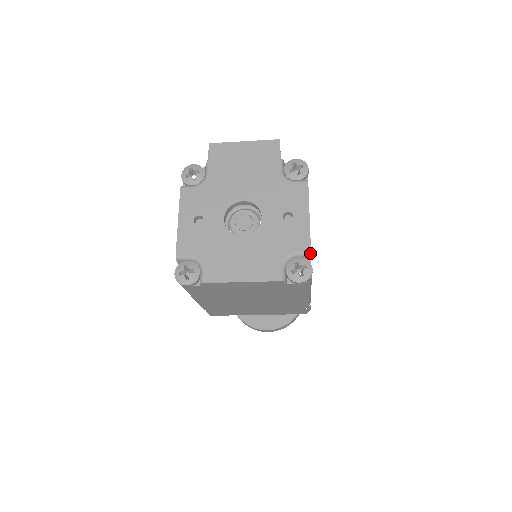
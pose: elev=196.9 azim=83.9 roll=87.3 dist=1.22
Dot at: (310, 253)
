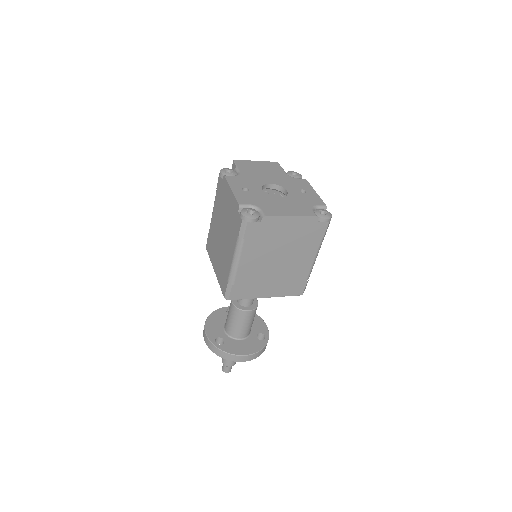
Dot at: (326, 206)
